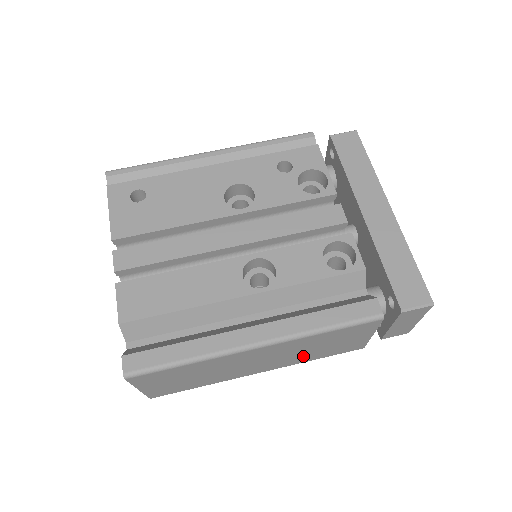
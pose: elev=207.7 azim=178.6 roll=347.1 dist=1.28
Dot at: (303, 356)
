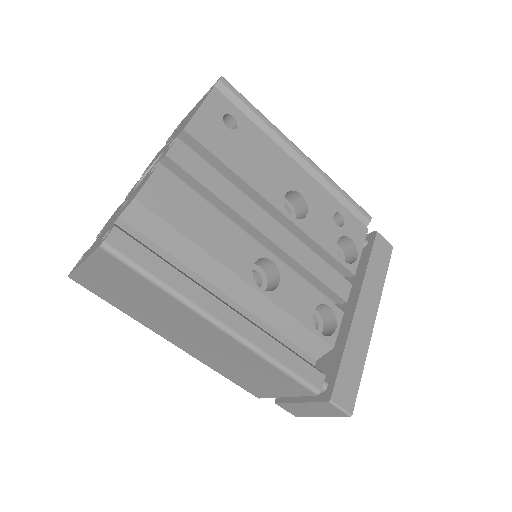
Dot at: (222, 364)
